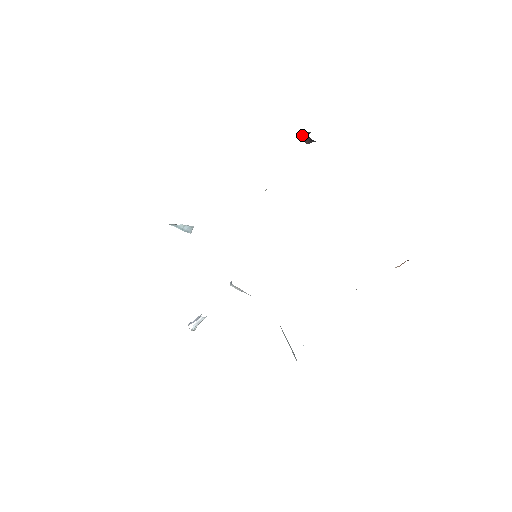
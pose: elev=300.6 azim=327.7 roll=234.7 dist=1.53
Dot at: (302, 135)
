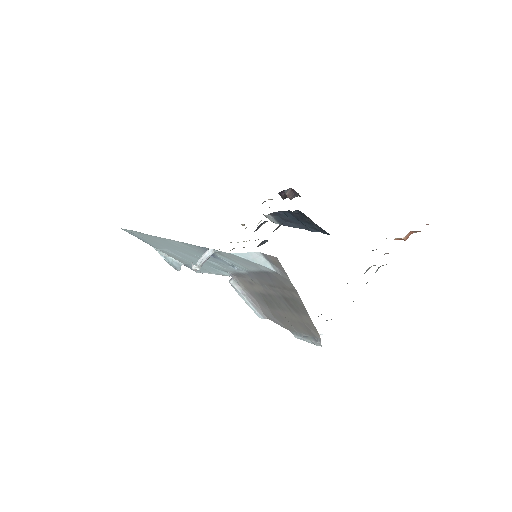
Dot at: (285, 194)
